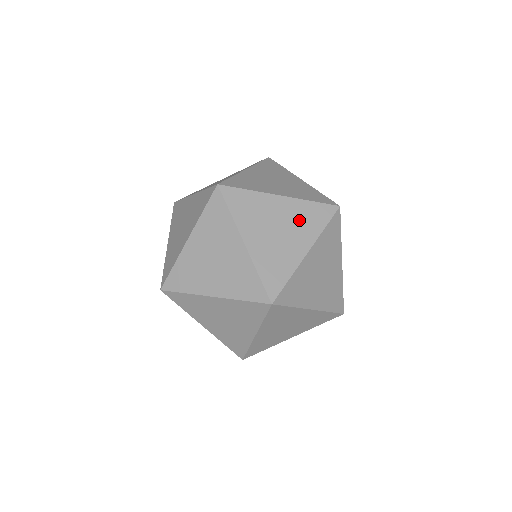
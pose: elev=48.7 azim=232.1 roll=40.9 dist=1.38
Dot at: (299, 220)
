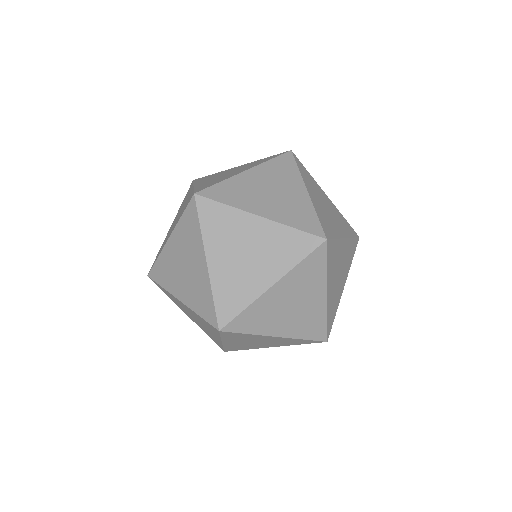
Dot at: (281, 342)
